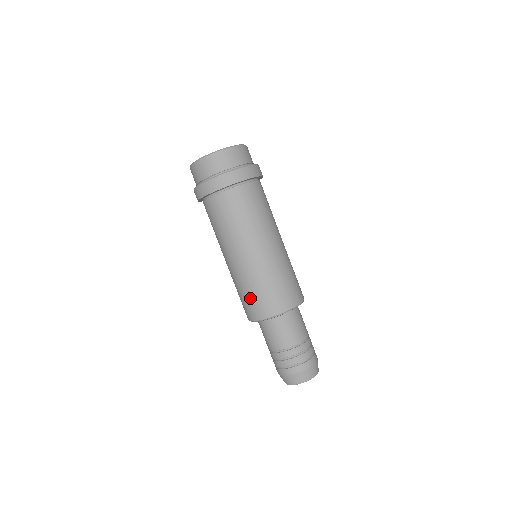
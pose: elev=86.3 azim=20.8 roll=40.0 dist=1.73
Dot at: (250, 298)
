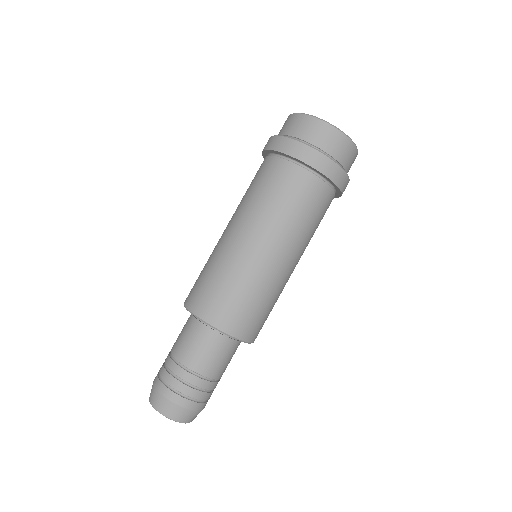
Dot at: (200, 278)
